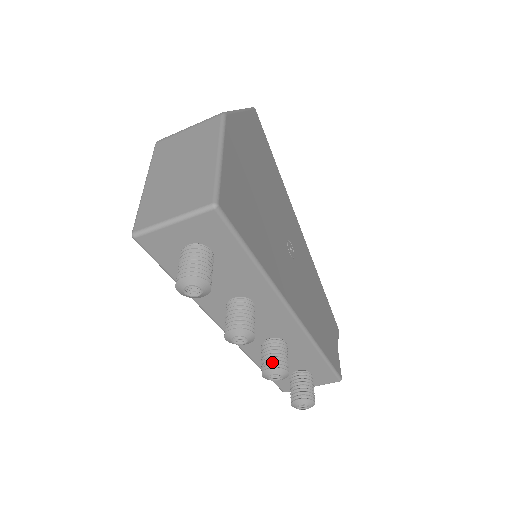
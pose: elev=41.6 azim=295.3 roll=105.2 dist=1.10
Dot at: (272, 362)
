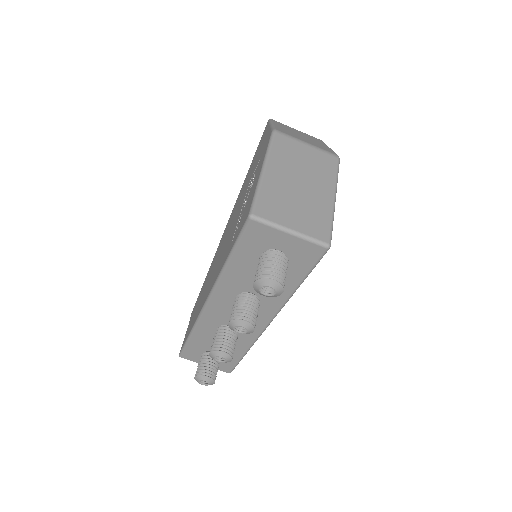
Dot at: (227, 347)
